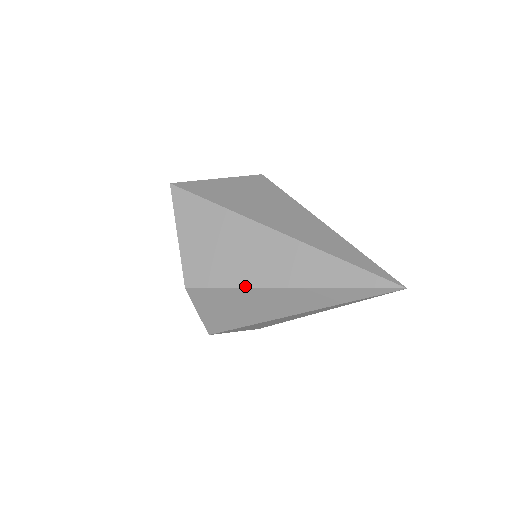
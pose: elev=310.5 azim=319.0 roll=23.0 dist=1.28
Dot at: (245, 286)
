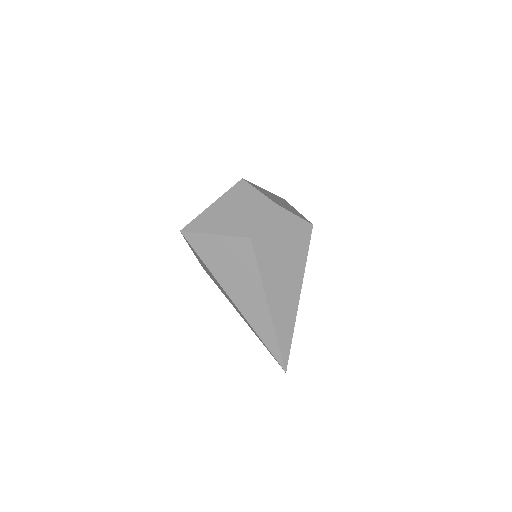
Dot at: (226, 297)
